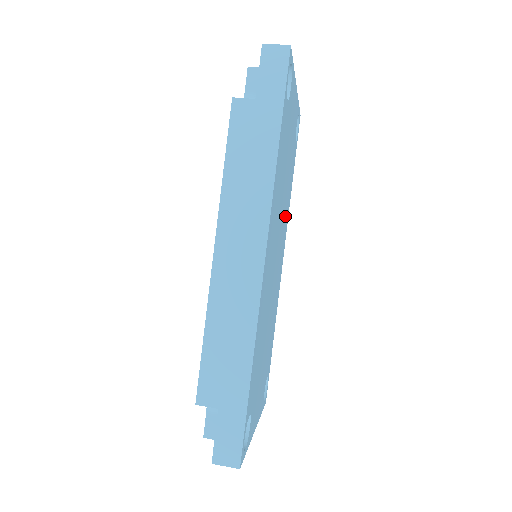
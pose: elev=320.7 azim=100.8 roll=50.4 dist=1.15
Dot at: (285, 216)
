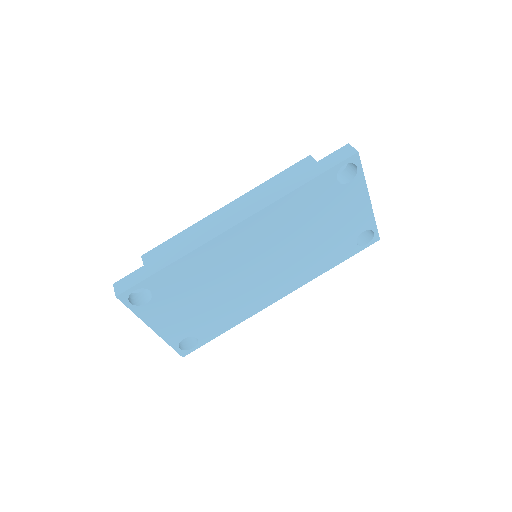
Dot at: (301, 267)
